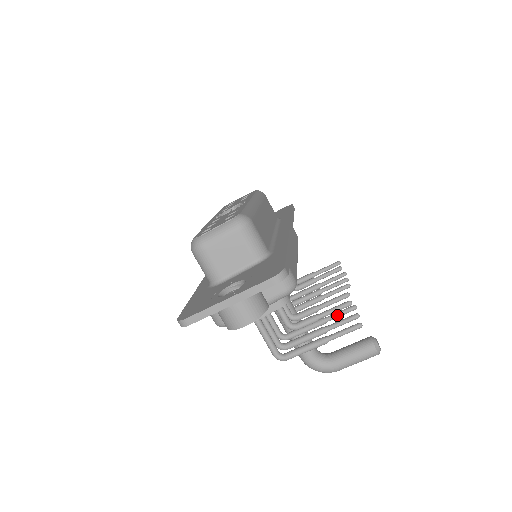
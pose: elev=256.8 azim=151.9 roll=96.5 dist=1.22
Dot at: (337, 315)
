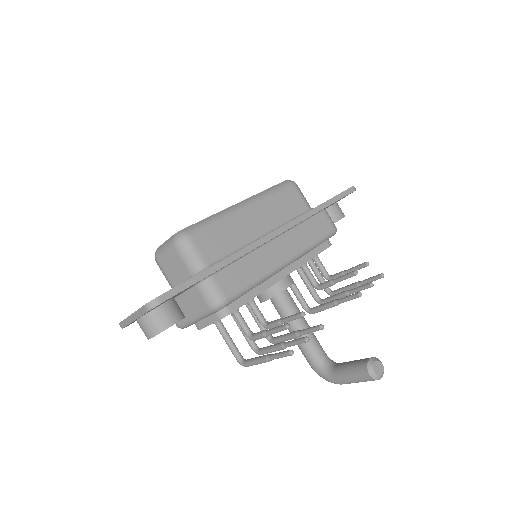
Dot at: (306, 331)
